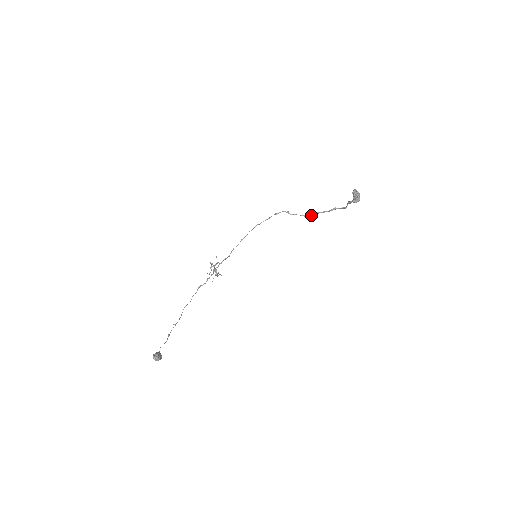
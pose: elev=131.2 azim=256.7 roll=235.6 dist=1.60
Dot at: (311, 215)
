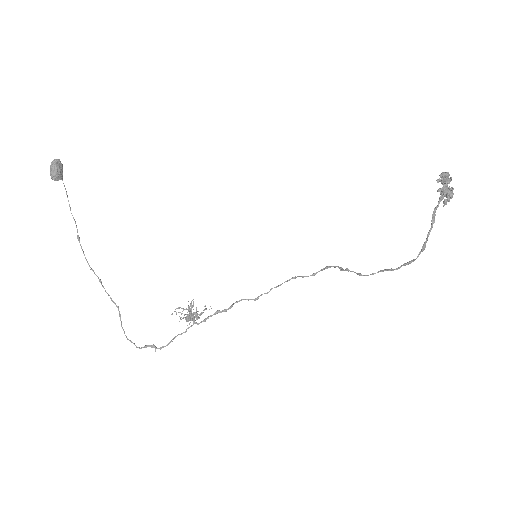
Dot at: occluded
